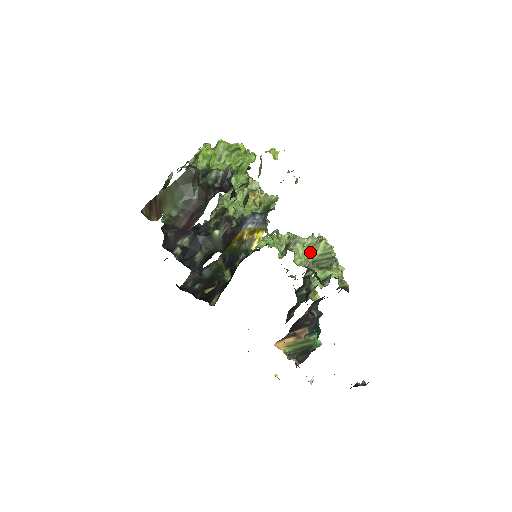
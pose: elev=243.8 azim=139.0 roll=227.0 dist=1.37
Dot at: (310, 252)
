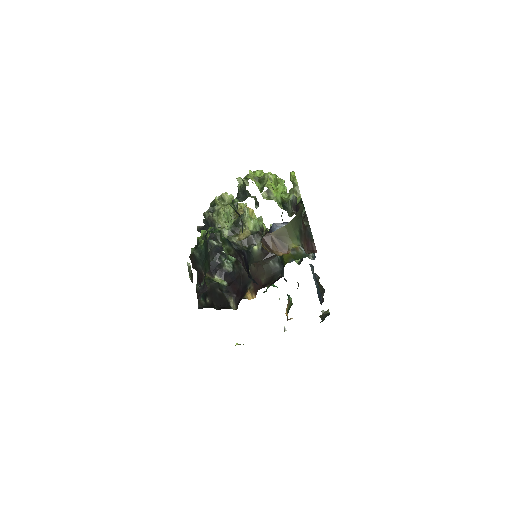
Dot at: occluded
